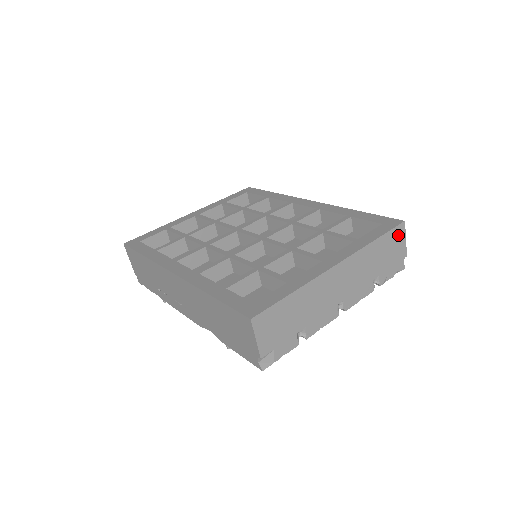
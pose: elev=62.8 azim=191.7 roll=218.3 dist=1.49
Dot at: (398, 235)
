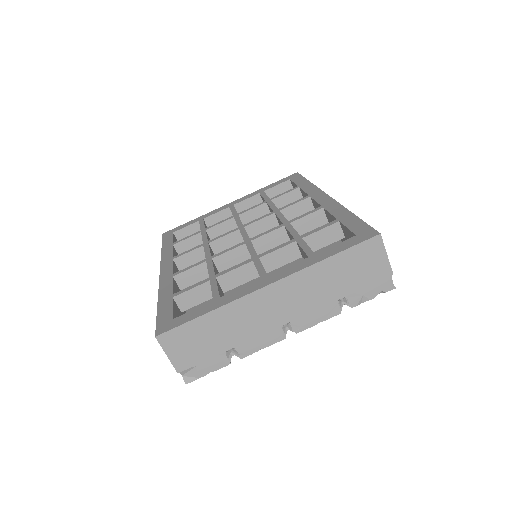
Dot at: (371, 250)
